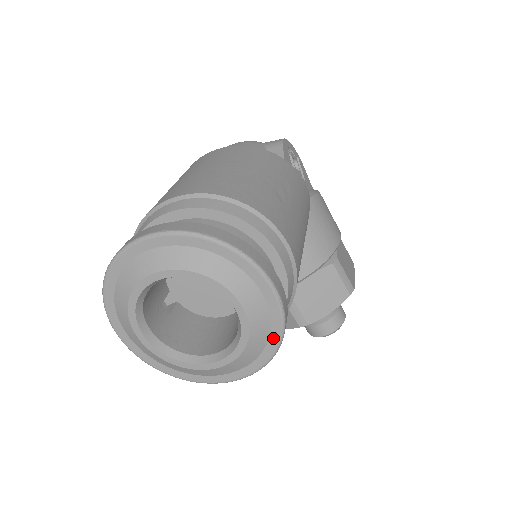
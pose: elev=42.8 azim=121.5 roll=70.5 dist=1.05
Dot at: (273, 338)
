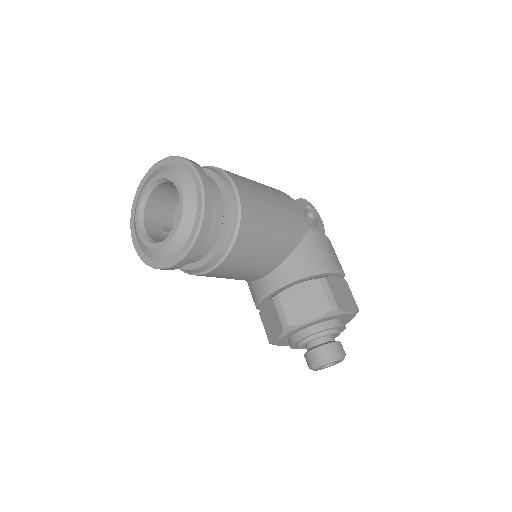
Dot at: (197, 220)
